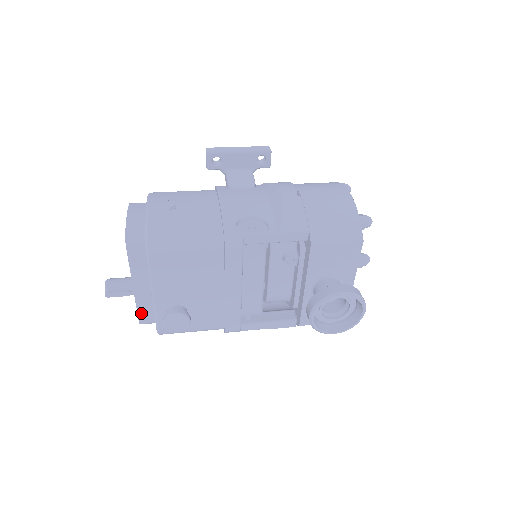
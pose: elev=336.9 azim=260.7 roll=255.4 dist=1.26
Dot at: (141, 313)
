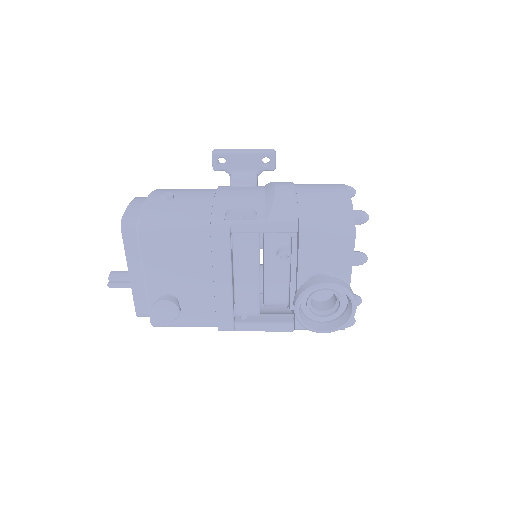
Dot at: (138, 304)
